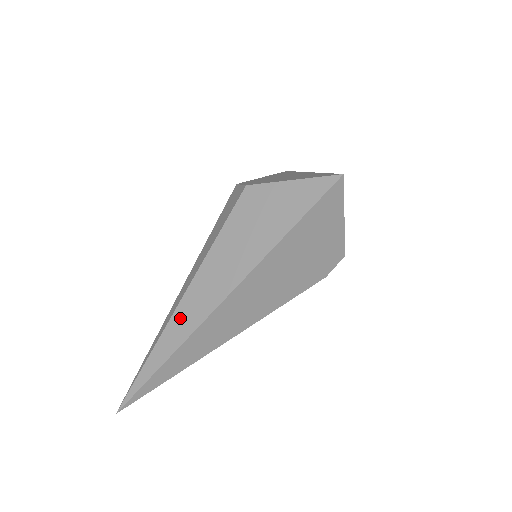
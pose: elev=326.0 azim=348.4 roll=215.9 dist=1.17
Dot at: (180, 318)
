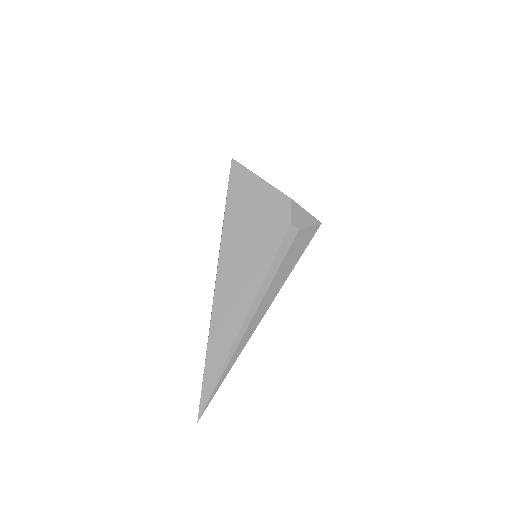
Dot at: (210, 320)
